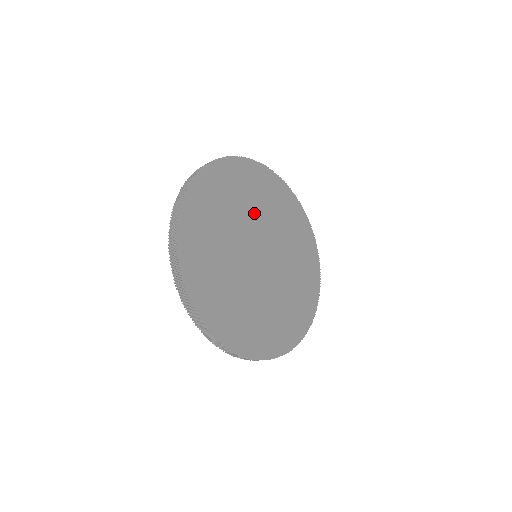
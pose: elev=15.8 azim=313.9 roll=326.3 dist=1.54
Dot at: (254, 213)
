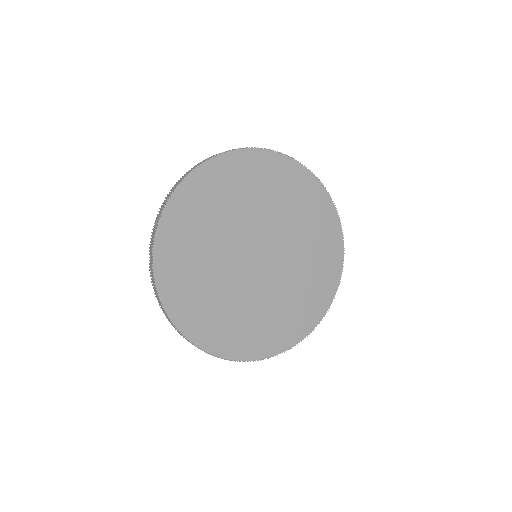
Dot at: (240, 216)
